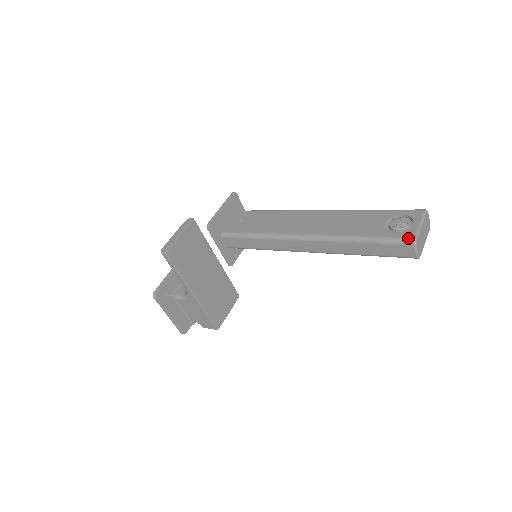
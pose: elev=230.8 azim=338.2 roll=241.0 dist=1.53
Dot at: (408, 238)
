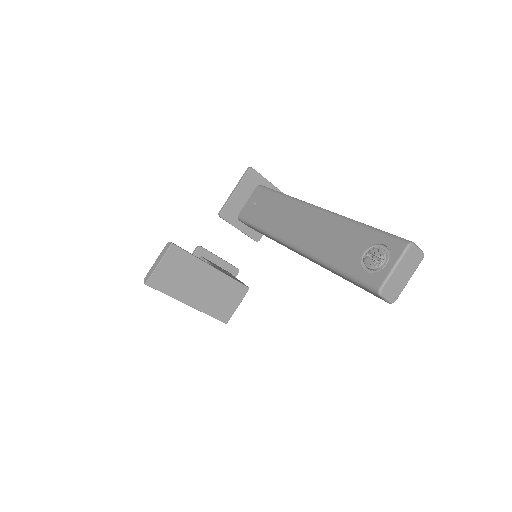
Dot at: (373, 286)
